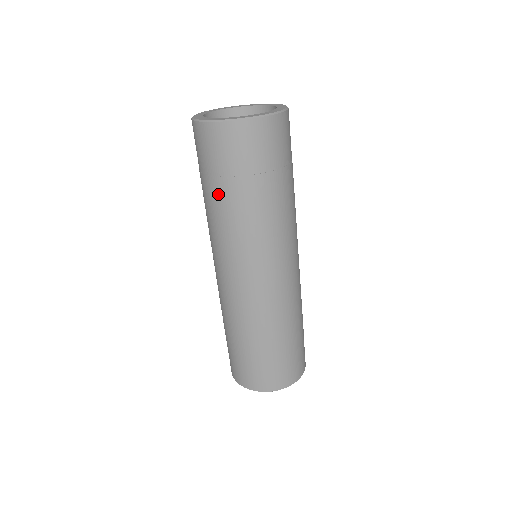
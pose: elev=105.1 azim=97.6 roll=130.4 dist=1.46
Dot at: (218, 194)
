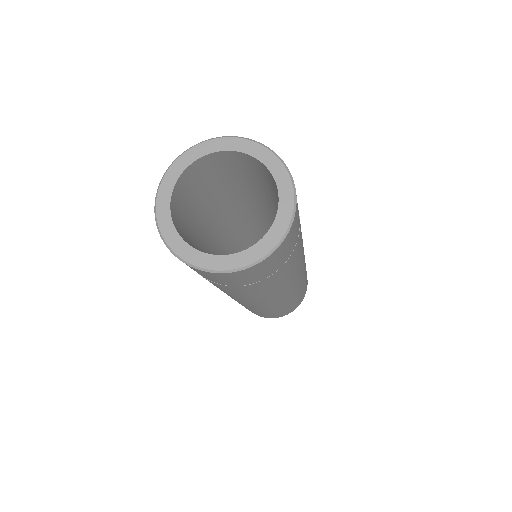
Dot at: occluded
